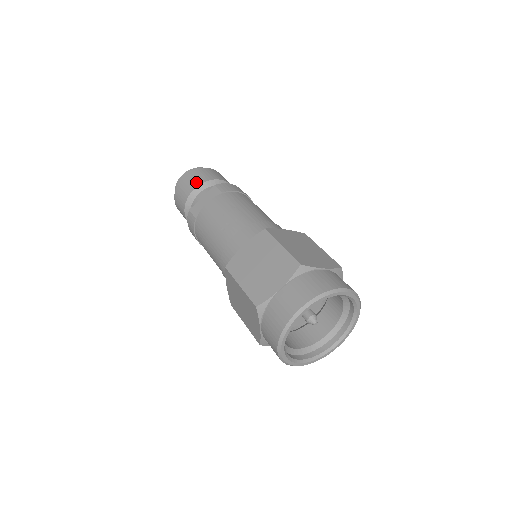
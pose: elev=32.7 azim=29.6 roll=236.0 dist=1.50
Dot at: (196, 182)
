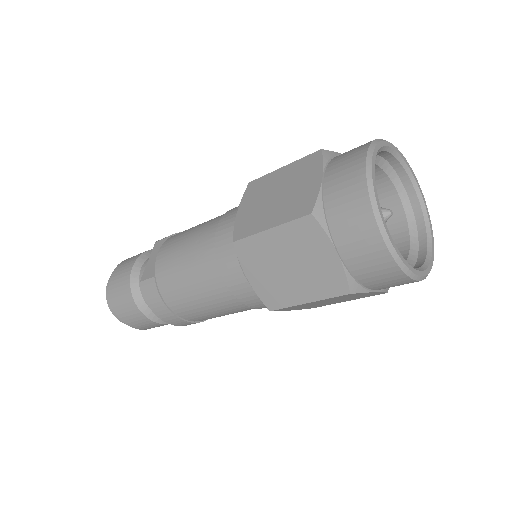
Dot at: (130, 262)
